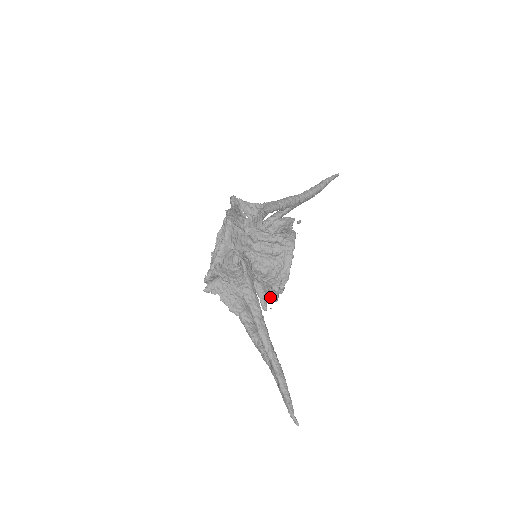
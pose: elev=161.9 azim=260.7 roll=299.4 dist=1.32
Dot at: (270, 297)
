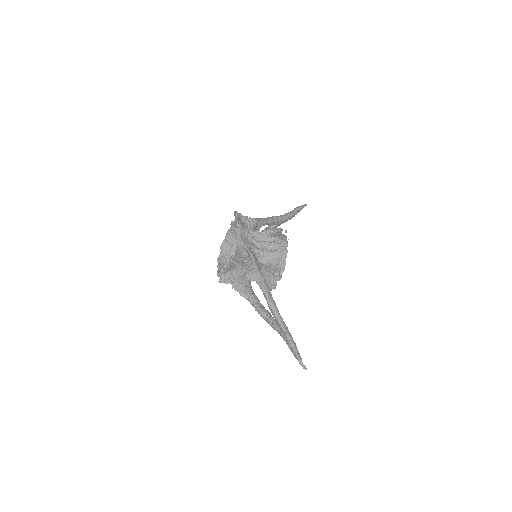
Dot at: (270, 285)
